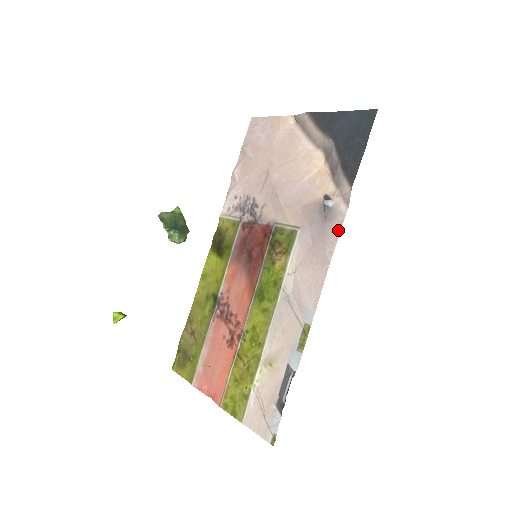
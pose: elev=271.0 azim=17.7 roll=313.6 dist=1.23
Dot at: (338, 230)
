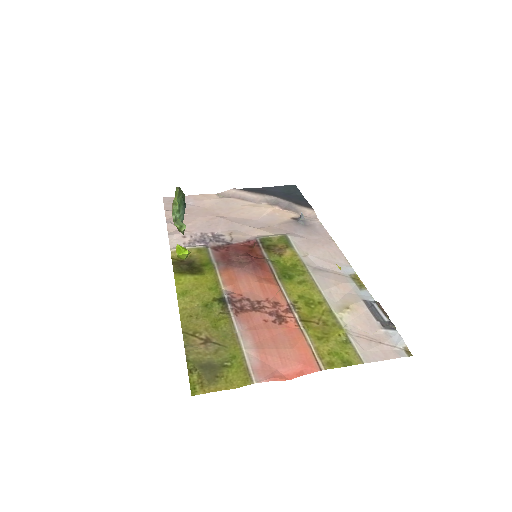
Dot at: (323, 228)
